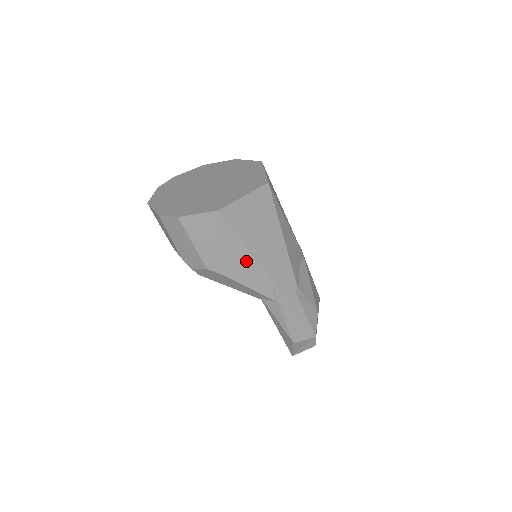
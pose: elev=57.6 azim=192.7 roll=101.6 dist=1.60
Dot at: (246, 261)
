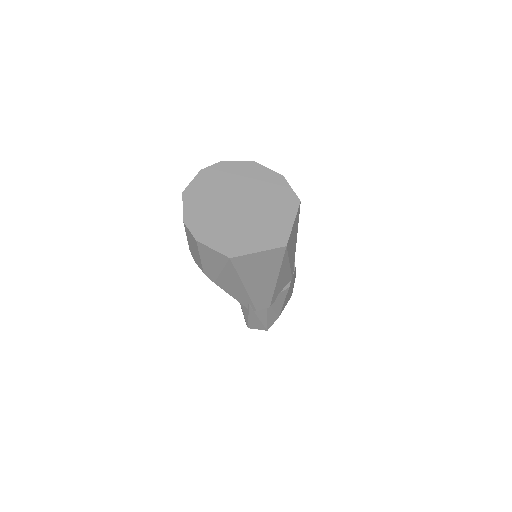
Dot at: (236, 285)
